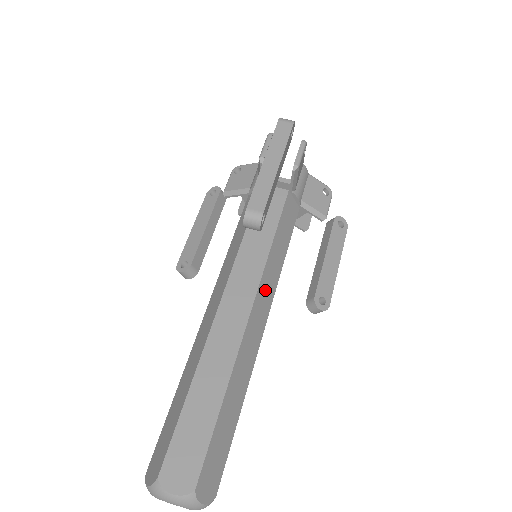
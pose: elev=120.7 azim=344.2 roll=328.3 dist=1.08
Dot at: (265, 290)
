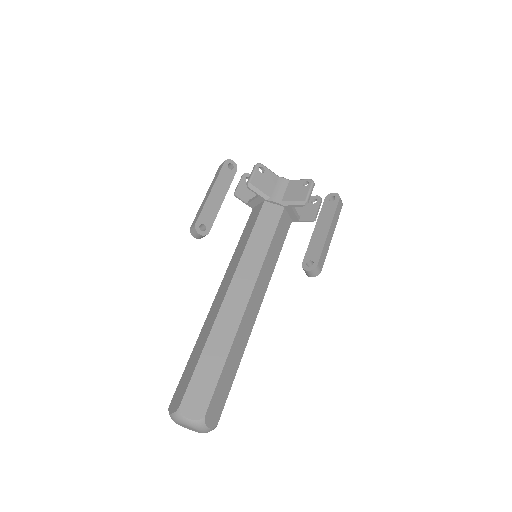
Dot at: (245, 273)
